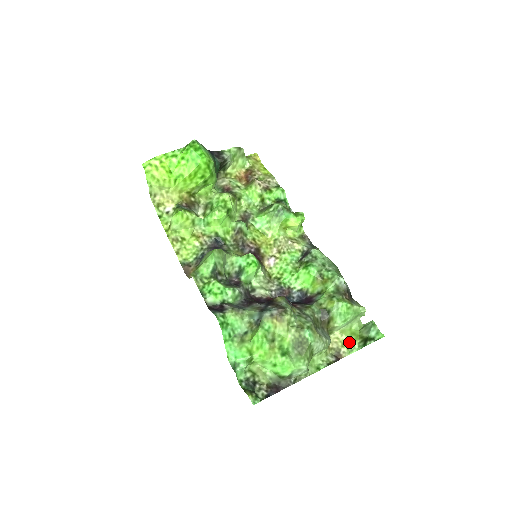
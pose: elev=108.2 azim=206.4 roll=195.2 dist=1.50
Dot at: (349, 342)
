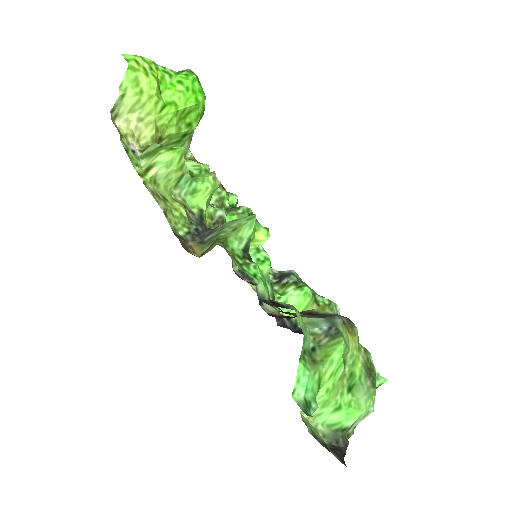
Dot at: occluded
